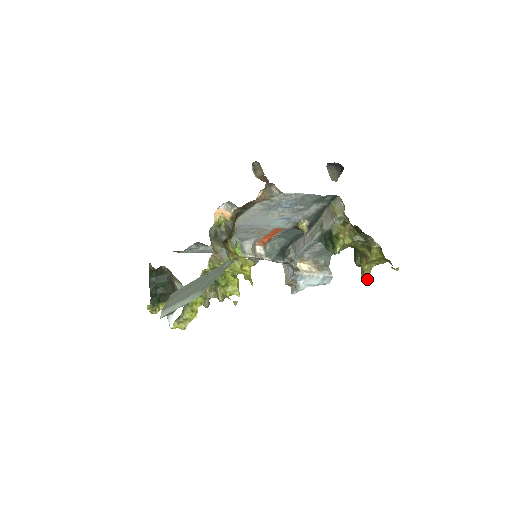
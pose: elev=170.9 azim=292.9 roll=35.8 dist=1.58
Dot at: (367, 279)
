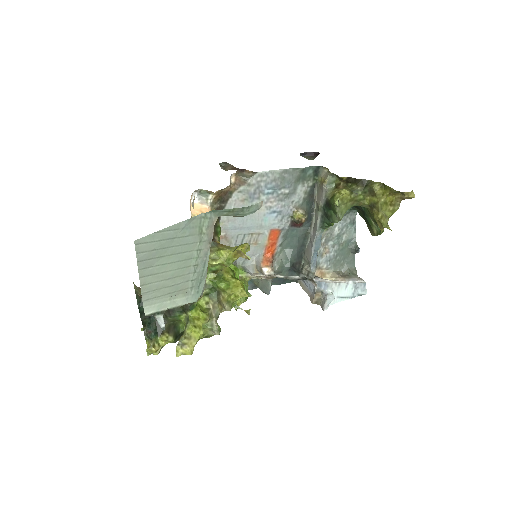
Dot at: (386, 225)
